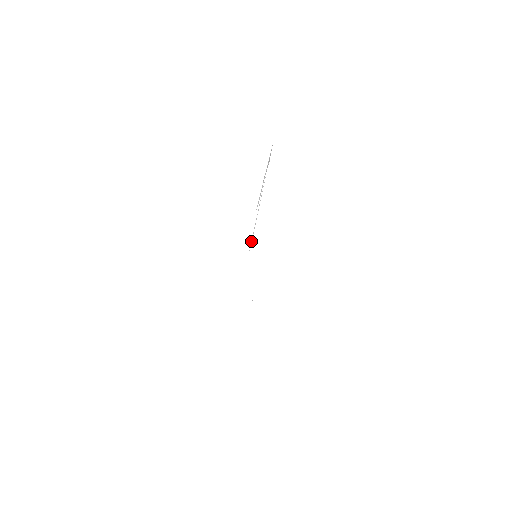
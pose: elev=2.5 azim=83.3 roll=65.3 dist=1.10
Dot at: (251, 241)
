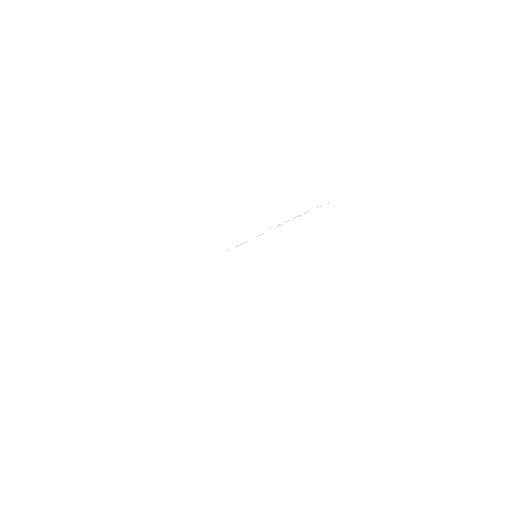
Dot at: (240, 244)
